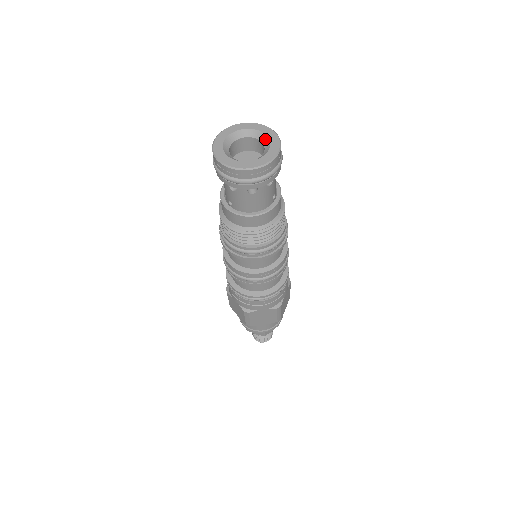
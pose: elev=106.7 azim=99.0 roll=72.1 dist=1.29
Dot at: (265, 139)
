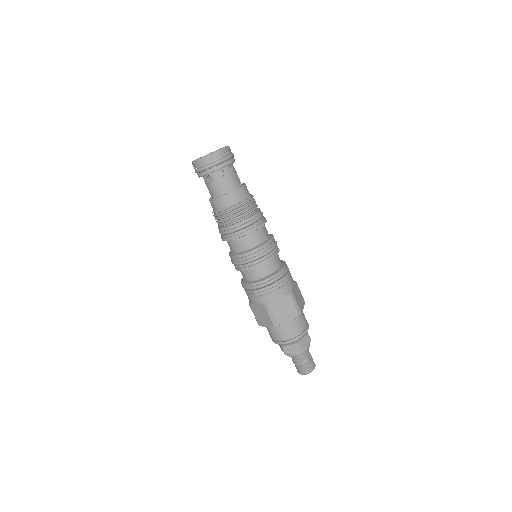
Dot at: occluded
